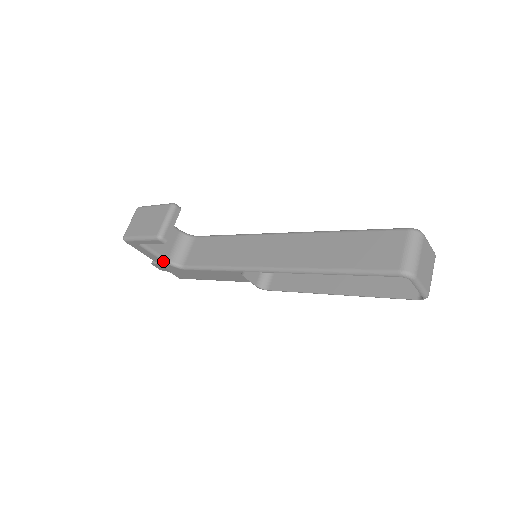
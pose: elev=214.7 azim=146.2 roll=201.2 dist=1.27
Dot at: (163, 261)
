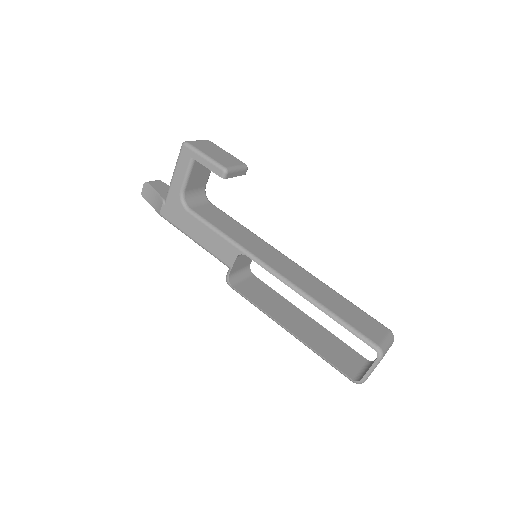
Dot at: (181, 188)
